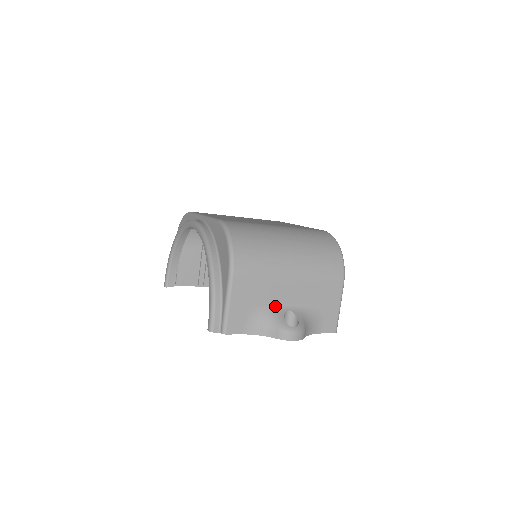
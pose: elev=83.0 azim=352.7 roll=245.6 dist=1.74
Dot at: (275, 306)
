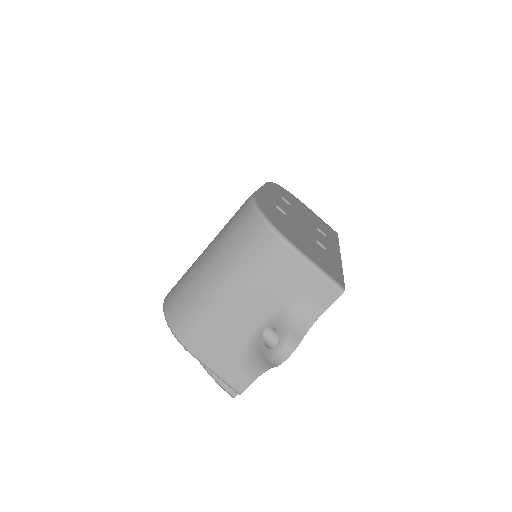
Dot at: (251, 336)
